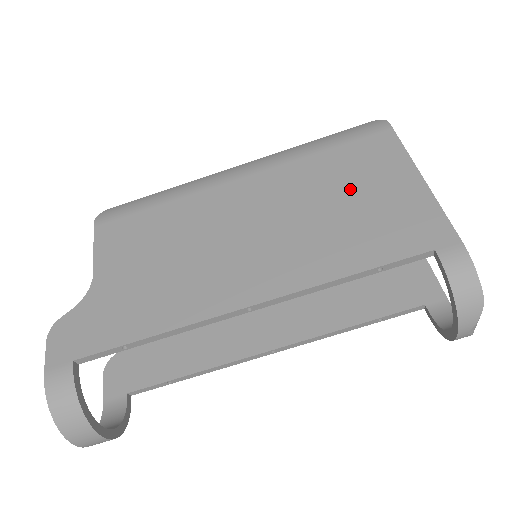
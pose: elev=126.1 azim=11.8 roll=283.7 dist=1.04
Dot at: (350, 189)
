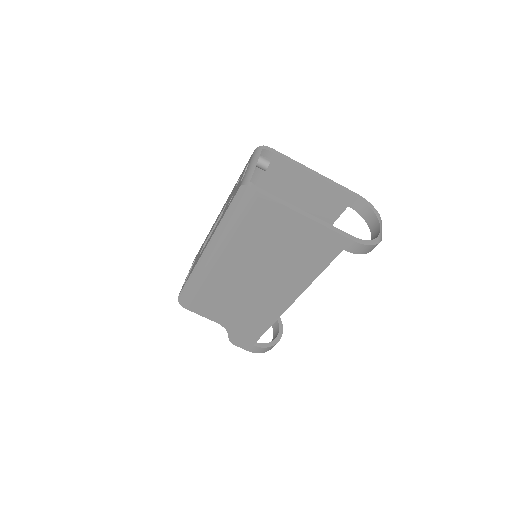
Dot at: (277, 240)
